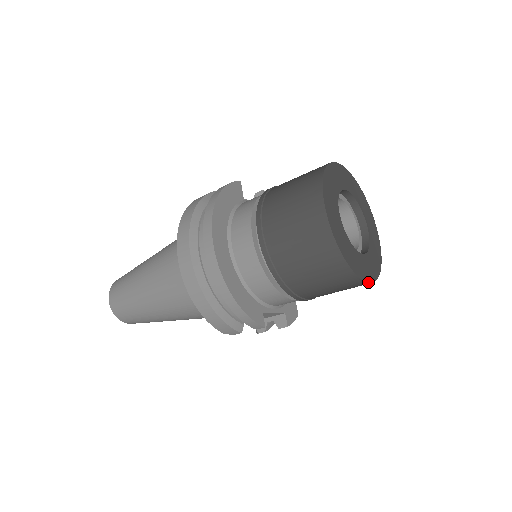
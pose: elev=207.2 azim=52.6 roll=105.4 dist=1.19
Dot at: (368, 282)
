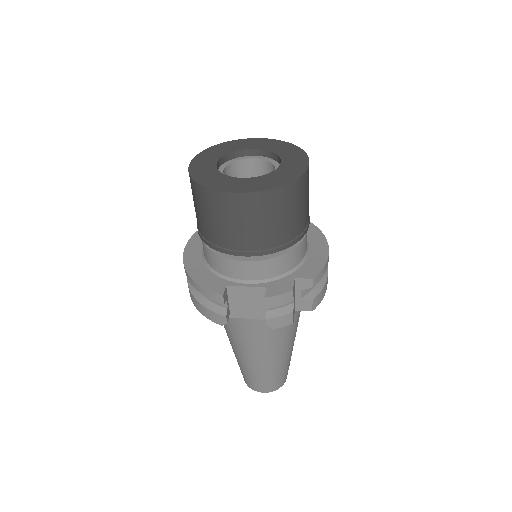
Dot at: (237, 193)
